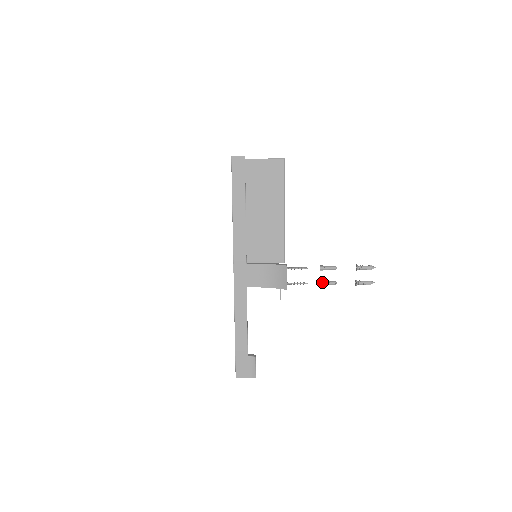
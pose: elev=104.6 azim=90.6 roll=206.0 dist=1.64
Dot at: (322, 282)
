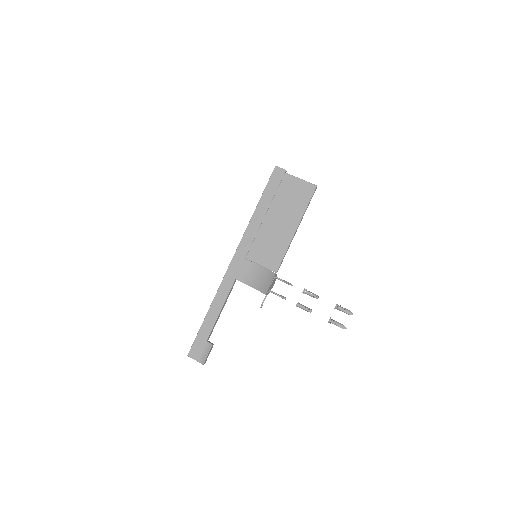
Dot at: (299, 304)
